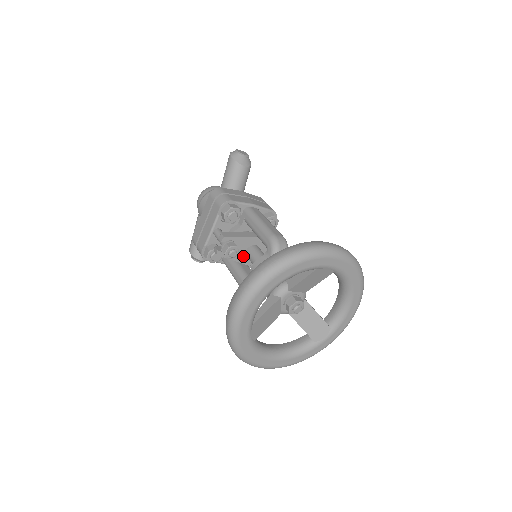
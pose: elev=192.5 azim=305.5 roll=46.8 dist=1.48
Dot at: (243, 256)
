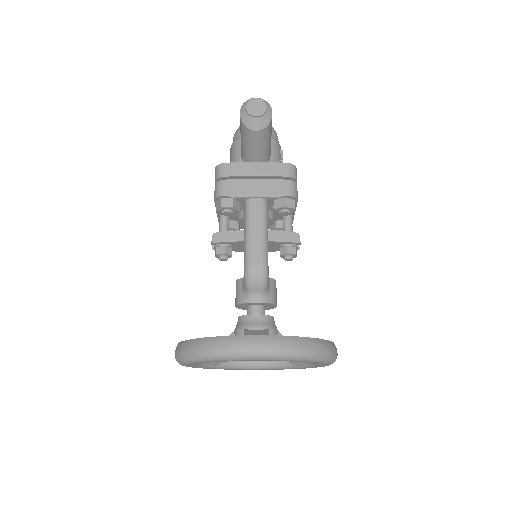
Dot at: occluded
